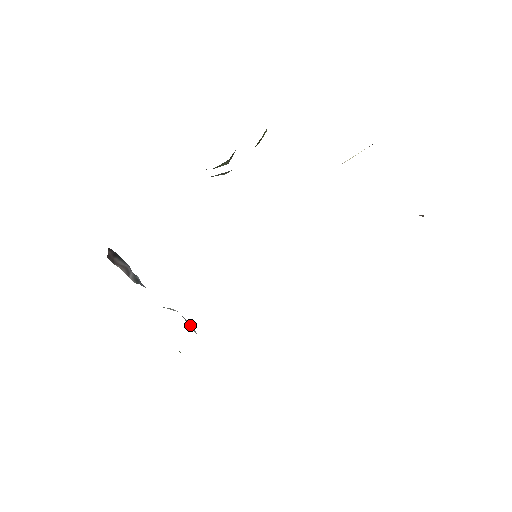
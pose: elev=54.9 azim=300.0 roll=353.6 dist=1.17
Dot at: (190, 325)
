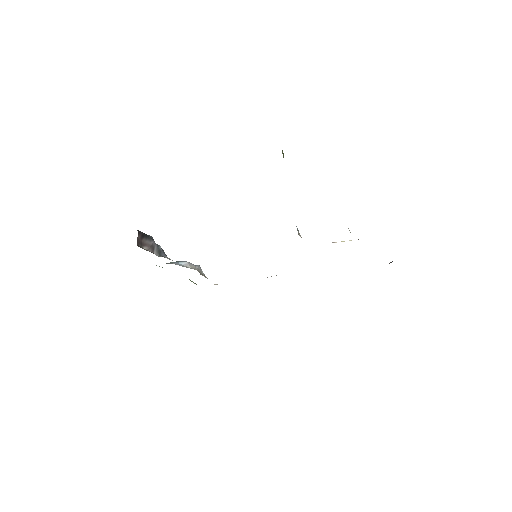
Dot at: occluded
